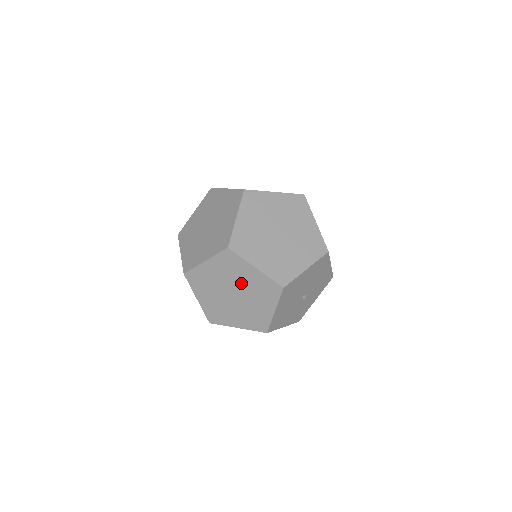
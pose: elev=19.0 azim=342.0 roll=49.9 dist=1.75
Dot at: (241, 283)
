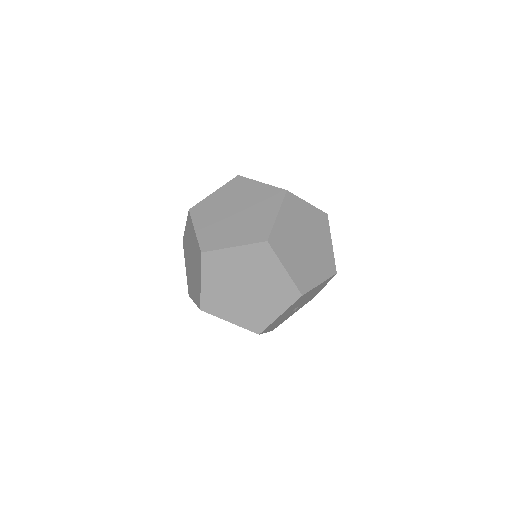
Dot at: (261, 279)
